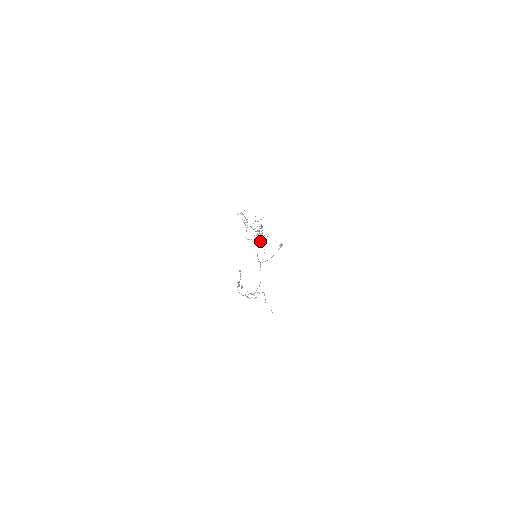
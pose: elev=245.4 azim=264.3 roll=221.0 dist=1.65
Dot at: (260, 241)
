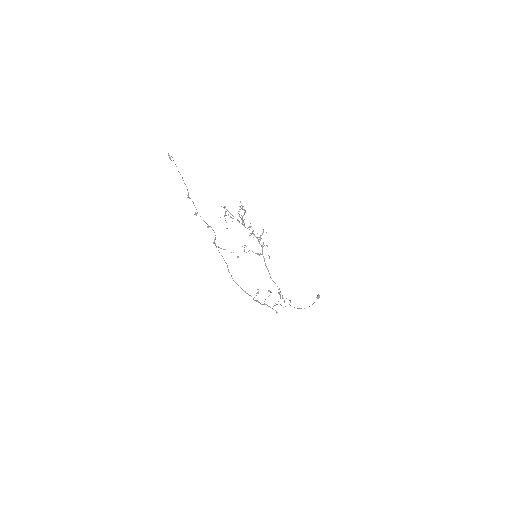
Dot at: (262, 250)
